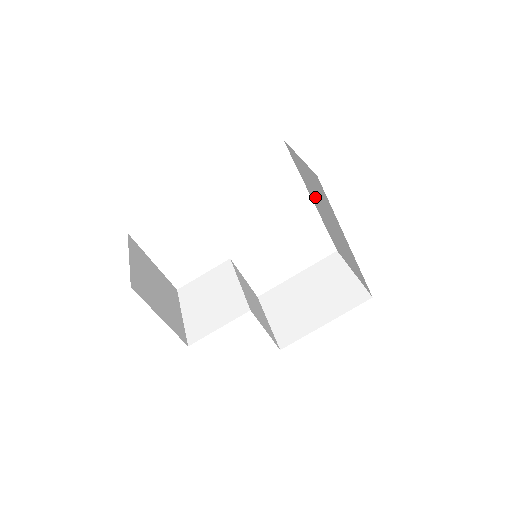
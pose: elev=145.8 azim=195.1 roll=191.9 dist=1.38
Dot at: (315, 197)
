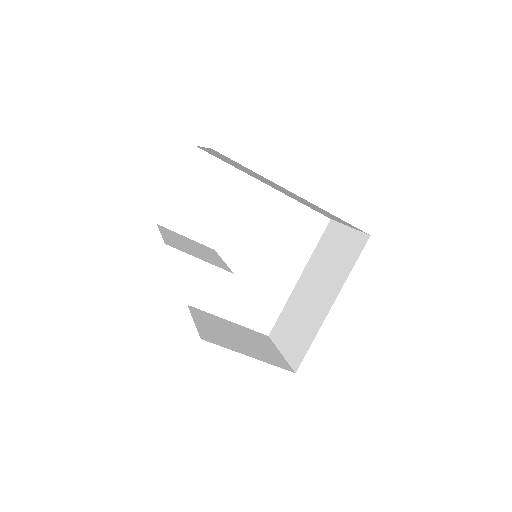
Dot at: (317, 269)
